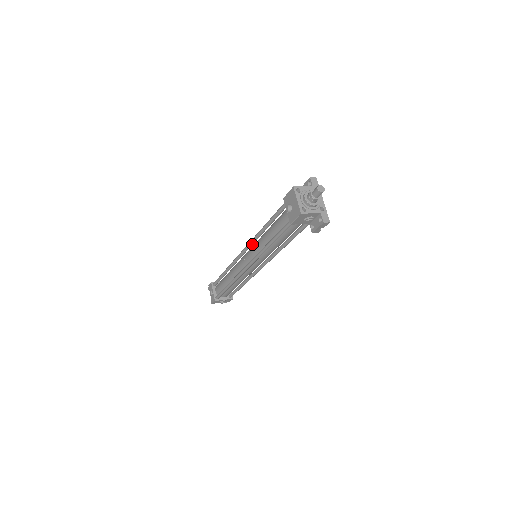
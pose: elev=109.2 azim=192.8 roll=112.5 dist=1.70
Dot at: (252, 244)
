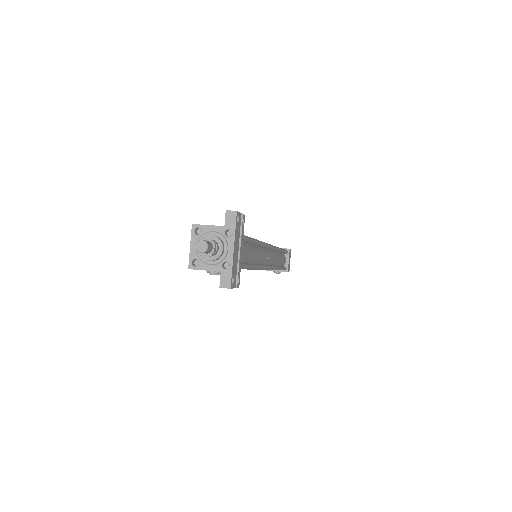
Dot at: occluded
